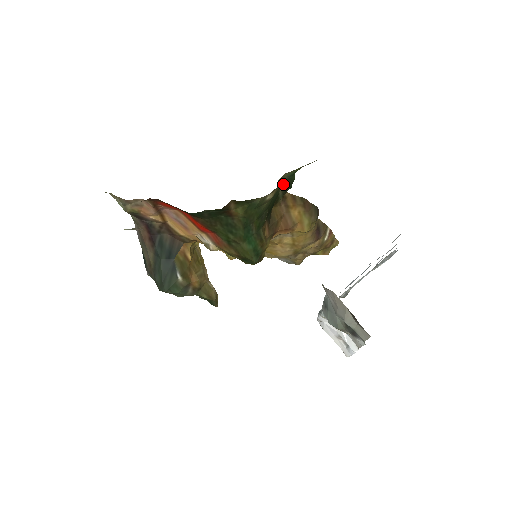
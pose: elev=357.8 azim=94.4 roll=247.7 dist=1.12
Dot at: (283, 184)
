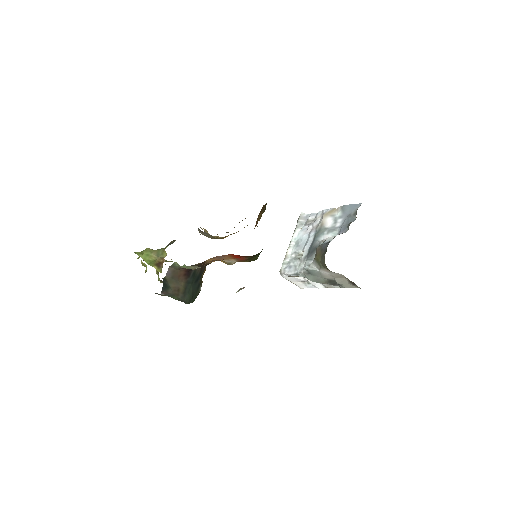
Dot at: occluded
